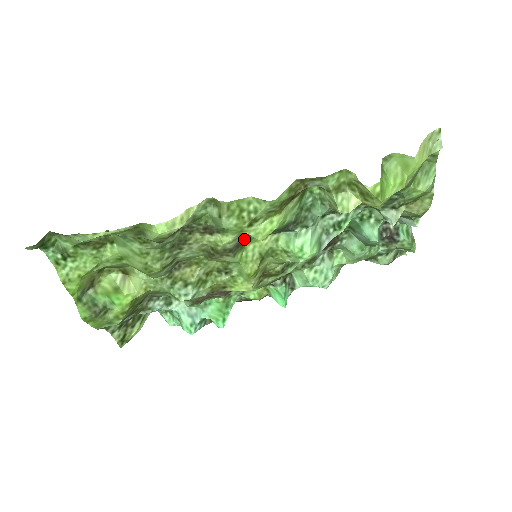
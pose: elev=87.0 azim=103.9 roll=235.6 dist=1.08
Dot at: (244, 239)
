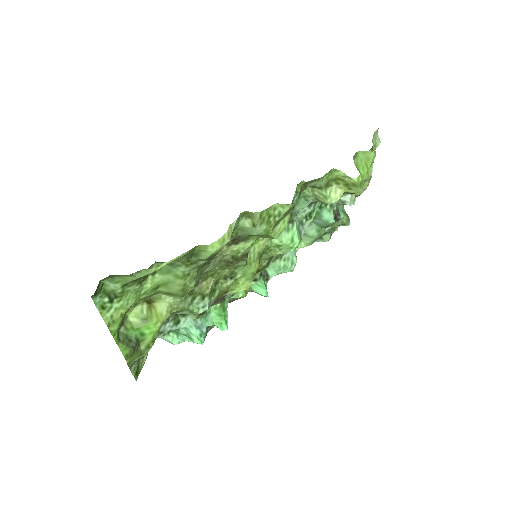
Dot at: occluded
